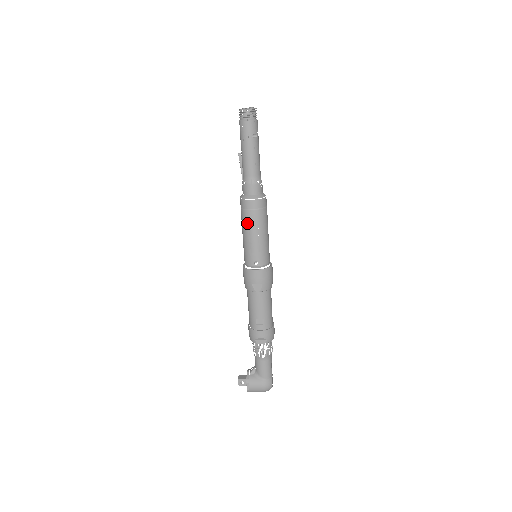
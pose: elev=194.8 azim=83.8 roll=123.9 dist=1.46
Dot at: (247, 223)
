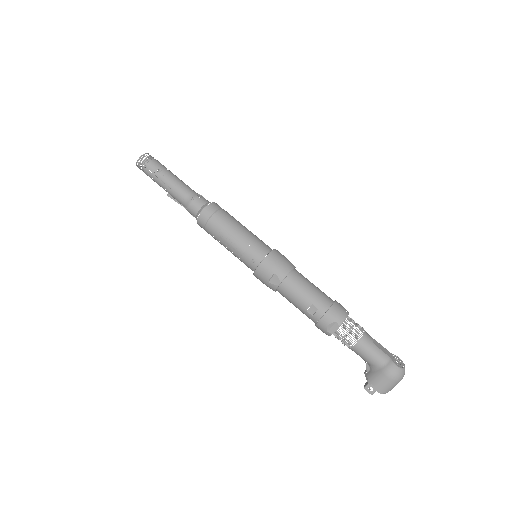
Dot at: (215, 237)
